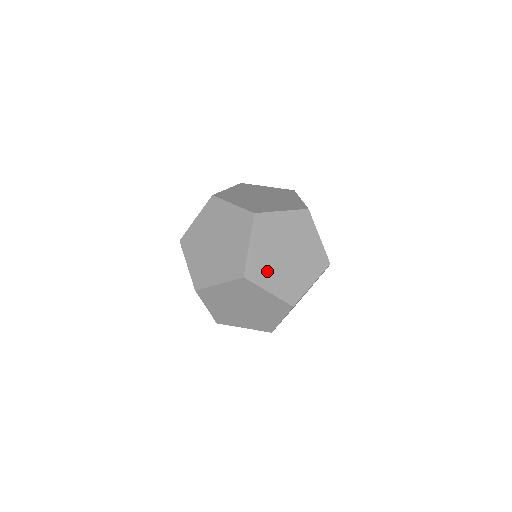
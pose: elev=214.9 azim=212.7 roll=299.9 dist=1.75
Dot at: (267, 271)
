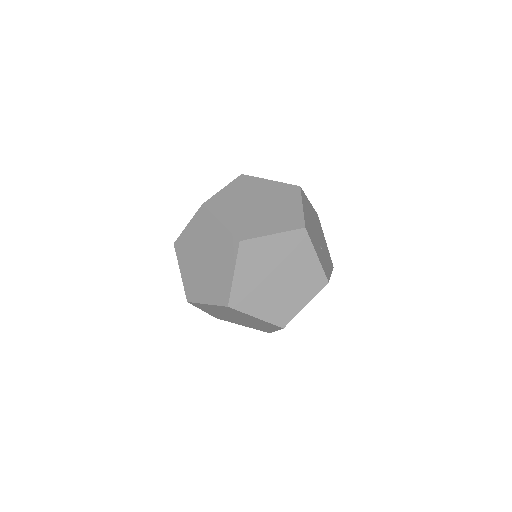
Dot at: (229, 208)
